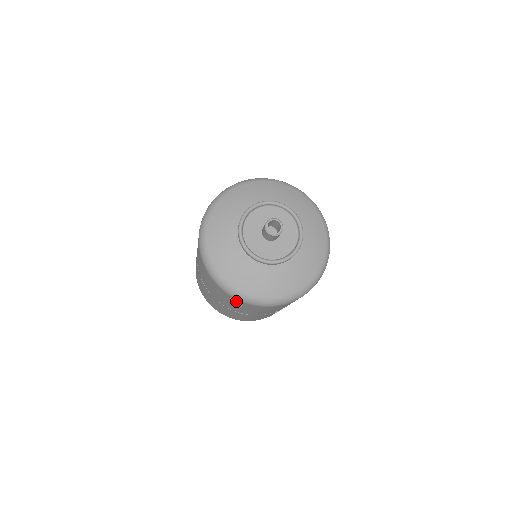
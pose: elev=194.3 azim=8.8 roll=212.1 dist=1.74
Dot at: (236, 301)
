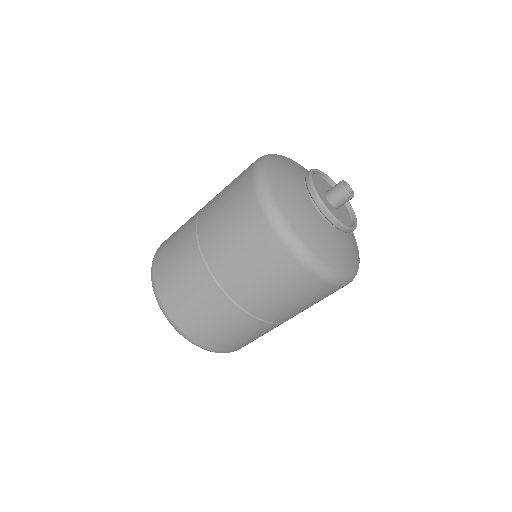
Dot at: (322, 290)
